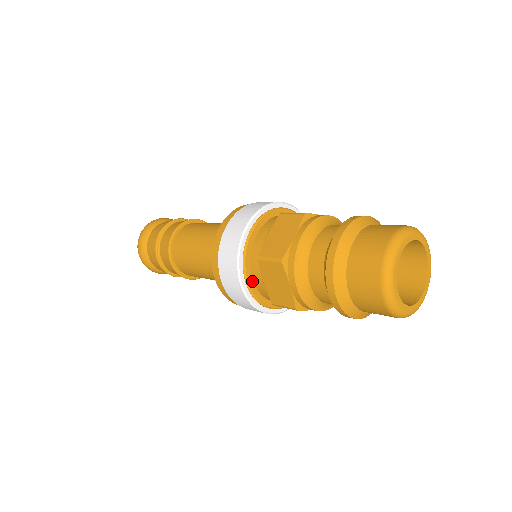
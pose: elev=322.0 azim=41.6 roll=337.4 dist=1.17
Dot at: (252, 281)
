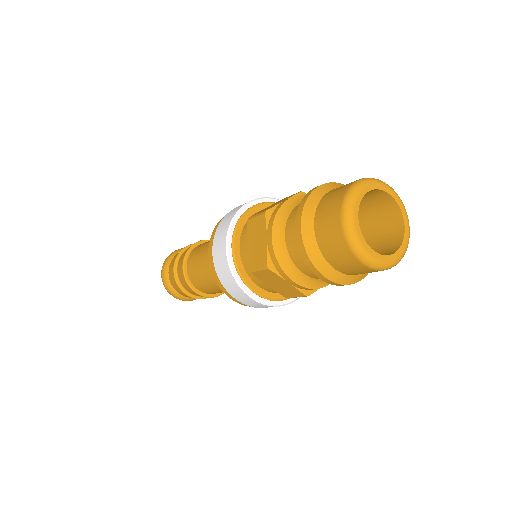
Dot at: (238, 248)
